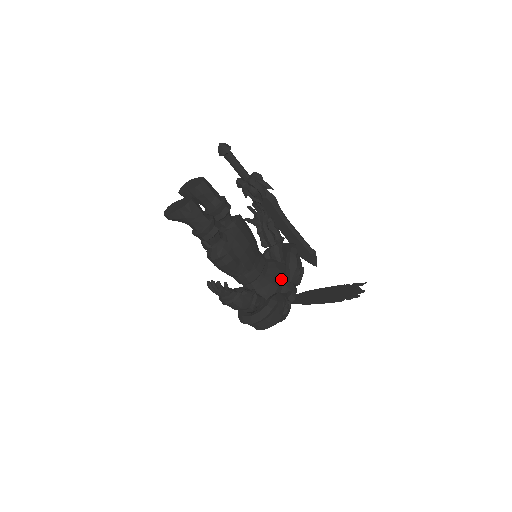
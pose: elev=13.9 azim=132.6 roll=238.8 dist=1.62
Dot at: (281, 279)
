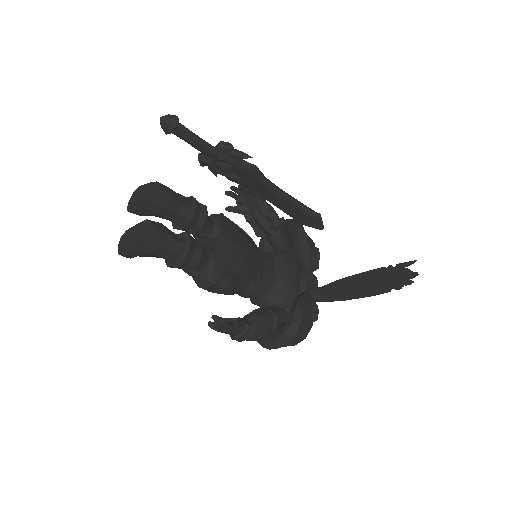
Dot at: (296, 275)
